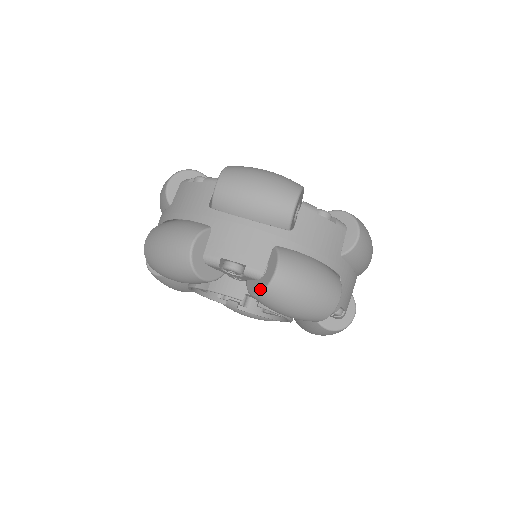
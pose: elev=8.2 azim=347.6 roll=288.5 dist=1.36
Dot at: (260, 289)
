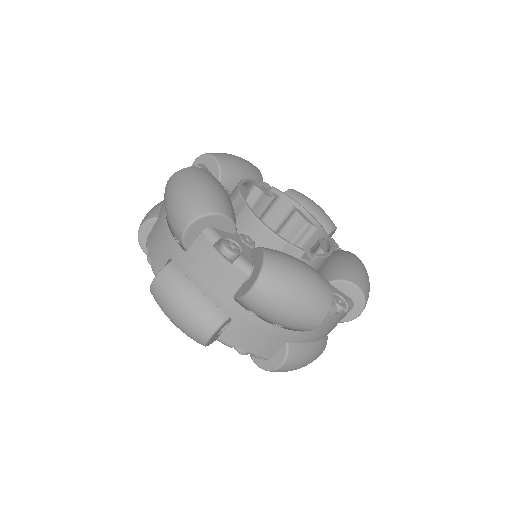
Dot at: (261, 365)
